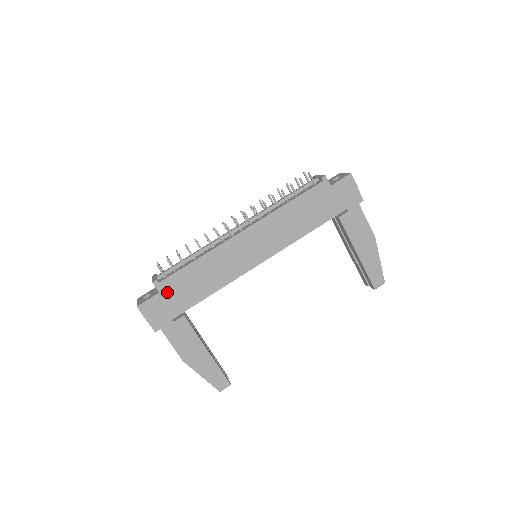
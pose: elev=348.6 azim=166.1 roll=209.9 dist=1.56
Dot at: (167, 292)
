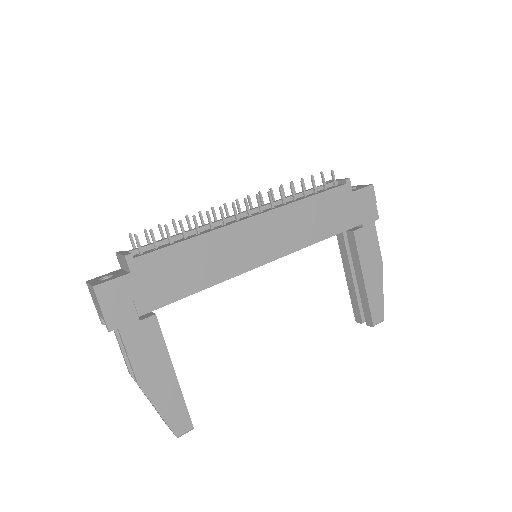
Dot at: (141, 275)
